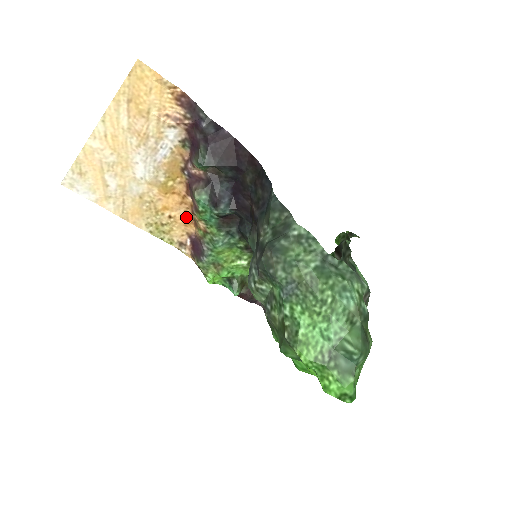
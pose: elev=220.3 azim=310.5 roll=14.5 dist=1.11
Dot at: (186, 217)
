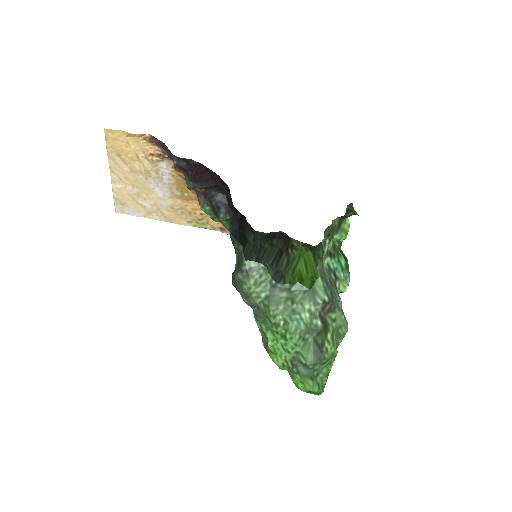
Dot at: occluded
